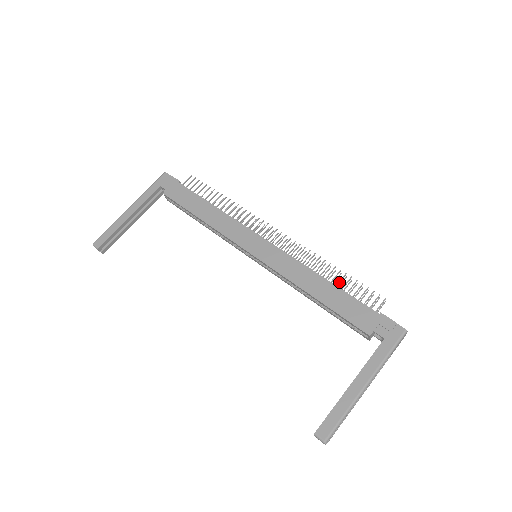
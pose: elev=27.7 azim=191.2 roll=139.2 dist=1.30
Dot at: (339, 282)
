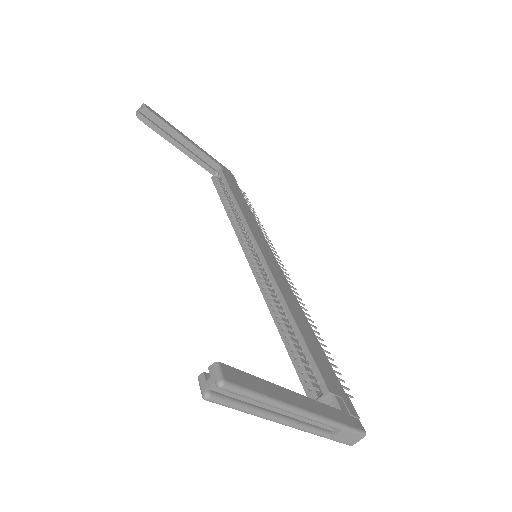
Dot at: occluded
